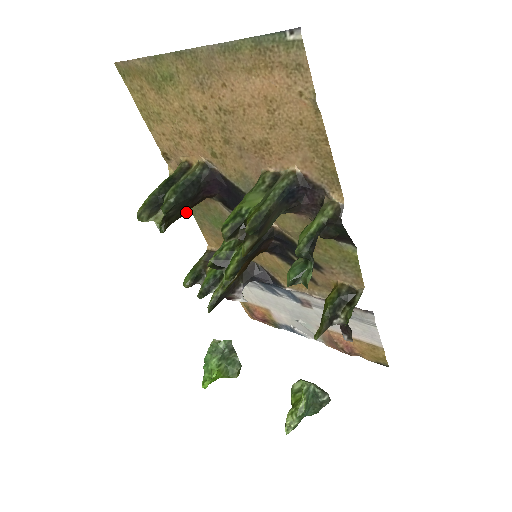
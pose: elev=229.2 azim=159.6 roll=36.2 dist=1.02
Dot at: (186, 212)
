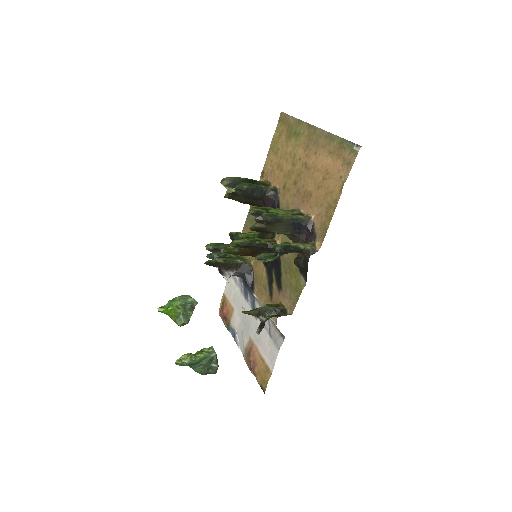
Dot at: (245, 203)
